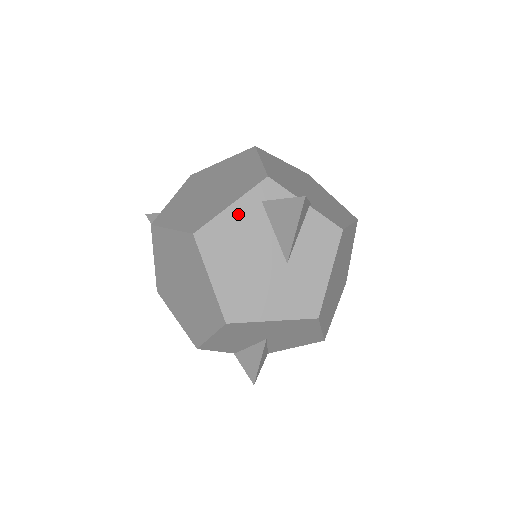
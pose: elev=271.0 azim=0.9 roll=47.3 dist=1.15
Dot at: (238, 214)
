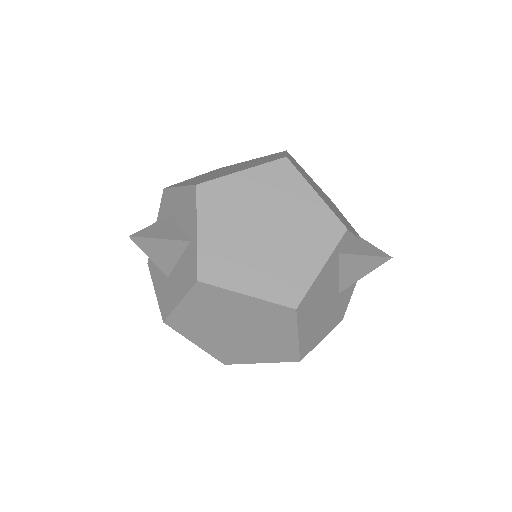
Dot at: (325, 273)
